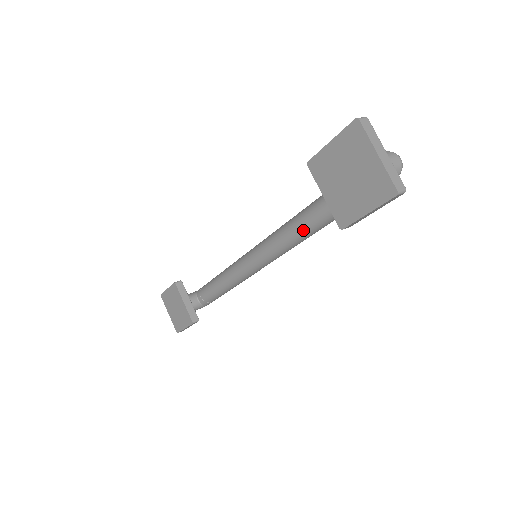
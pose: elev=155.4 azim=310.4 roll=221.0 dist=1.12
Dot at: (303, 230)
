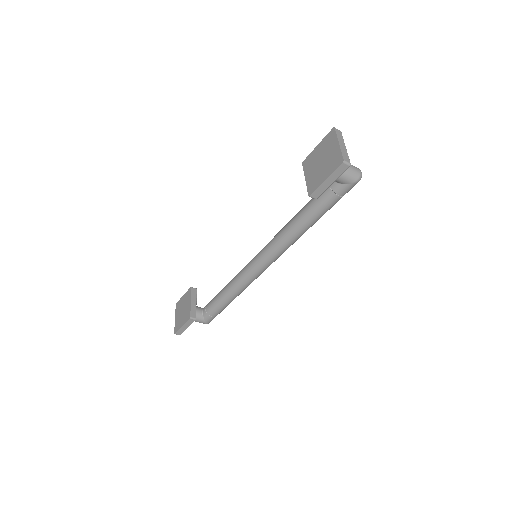
Dot at: (292, 227)
